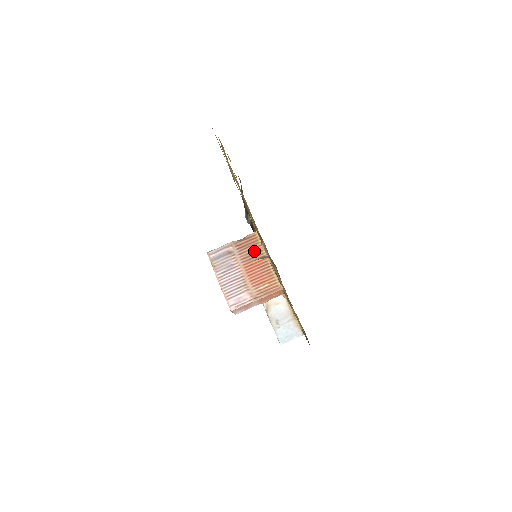
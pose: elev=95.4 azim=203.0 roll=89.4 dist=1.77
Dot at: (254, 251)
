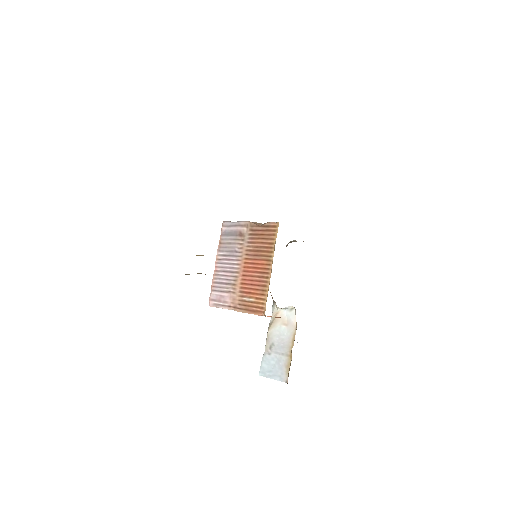
Dot at: (264, 247)
